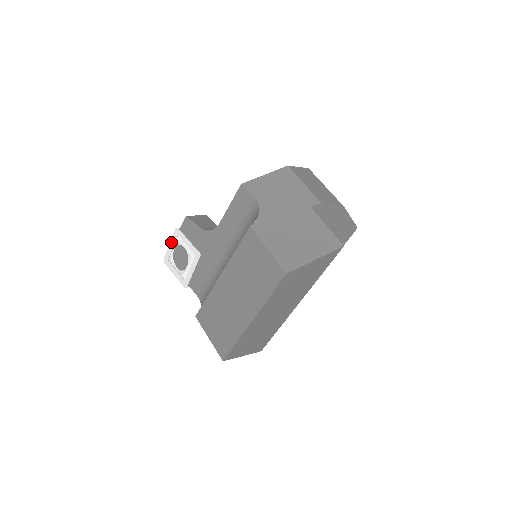
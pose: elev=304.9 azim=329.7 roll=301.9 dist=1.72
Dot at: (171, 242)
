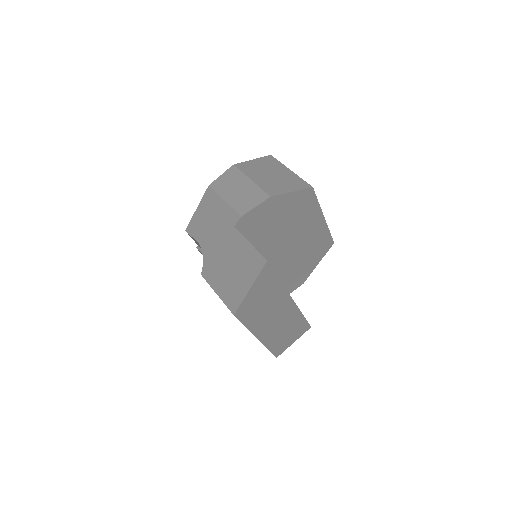
Dot at: occluded
